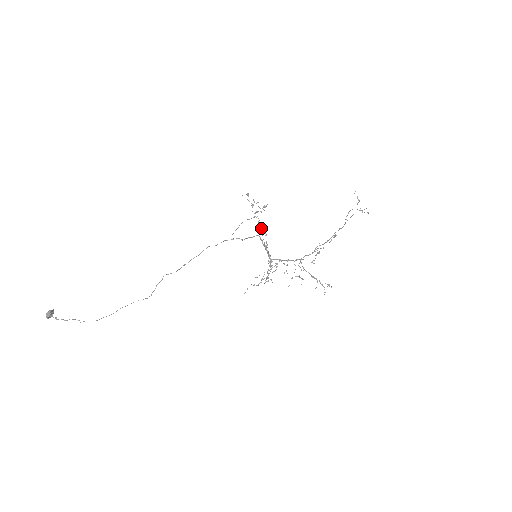
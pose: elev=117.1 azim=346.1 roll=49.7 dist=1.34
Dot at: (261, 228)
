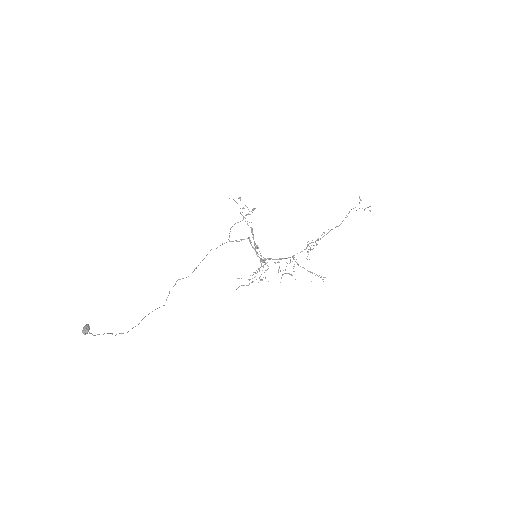
Dot at: (251, 230)
